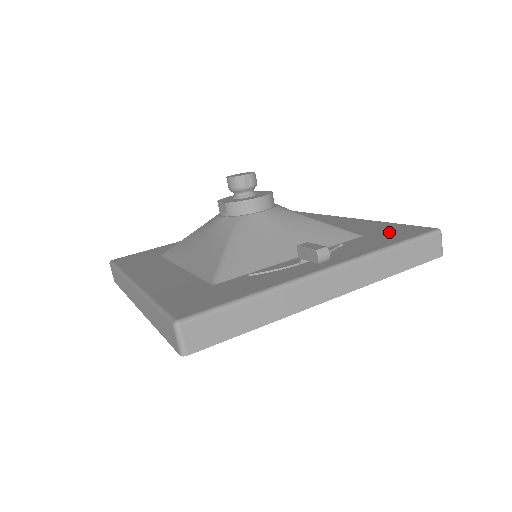
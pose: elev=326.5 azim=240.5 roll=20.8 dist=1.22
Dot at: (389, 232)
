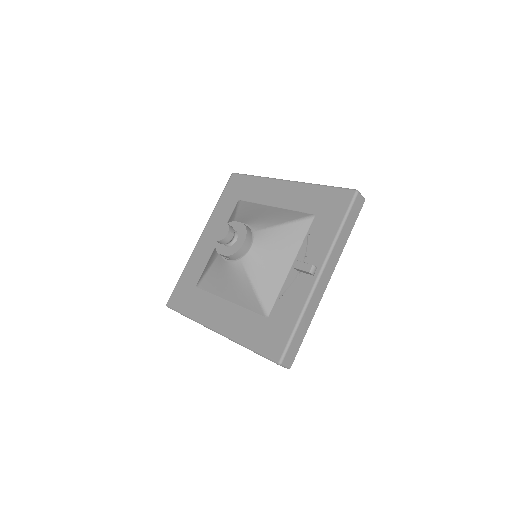
Dot at: (328, 206)
